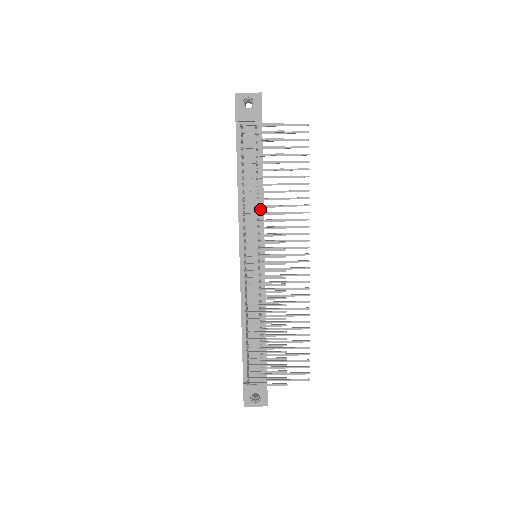
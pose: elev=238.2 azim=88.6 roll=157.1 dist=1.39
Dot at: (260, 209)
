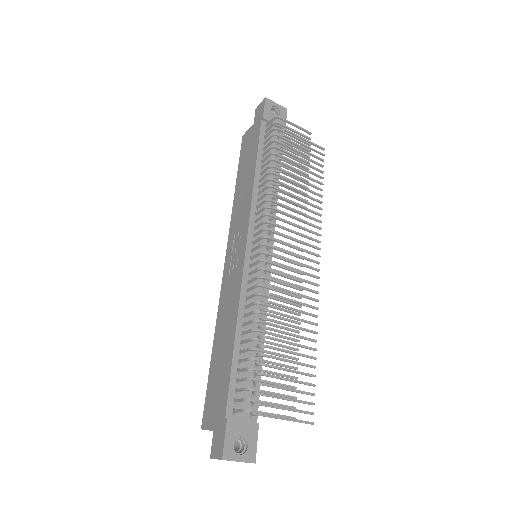
Dot at: (273, 203)
